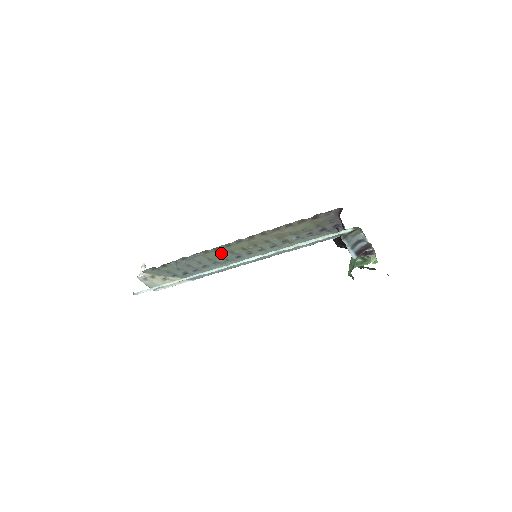
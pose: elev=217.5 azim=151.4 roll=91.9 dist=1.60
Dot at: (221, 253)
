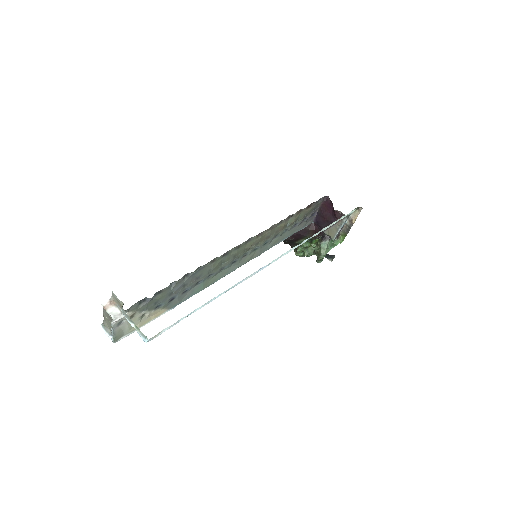
Dot at: (226, 259)
